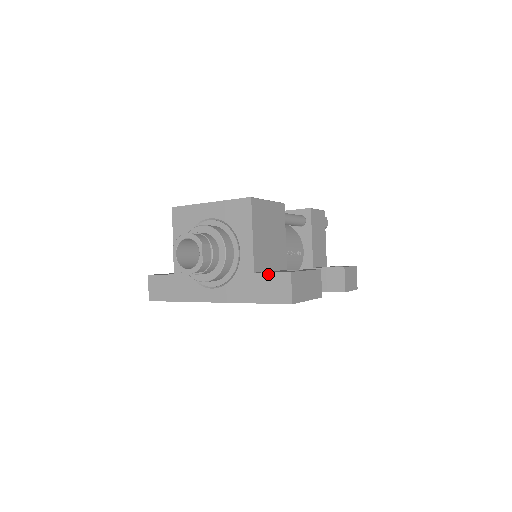
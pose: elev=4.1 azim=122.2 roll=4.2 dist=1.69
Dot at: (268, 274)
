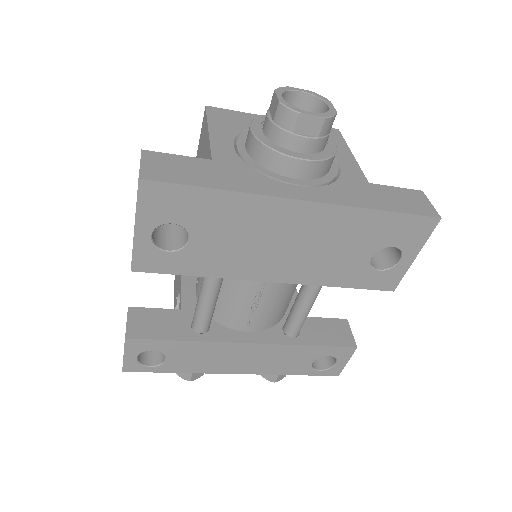
Dot at: (391, 187)
